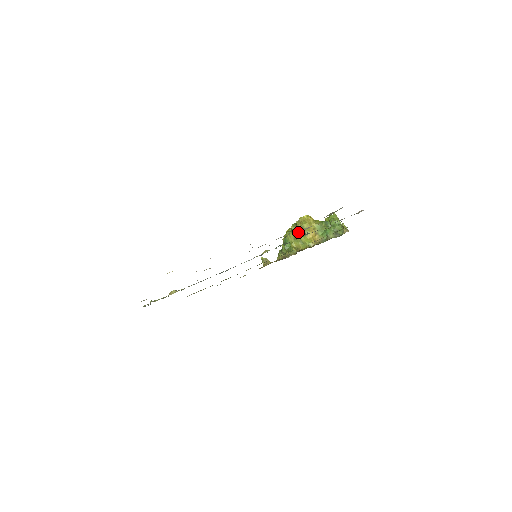
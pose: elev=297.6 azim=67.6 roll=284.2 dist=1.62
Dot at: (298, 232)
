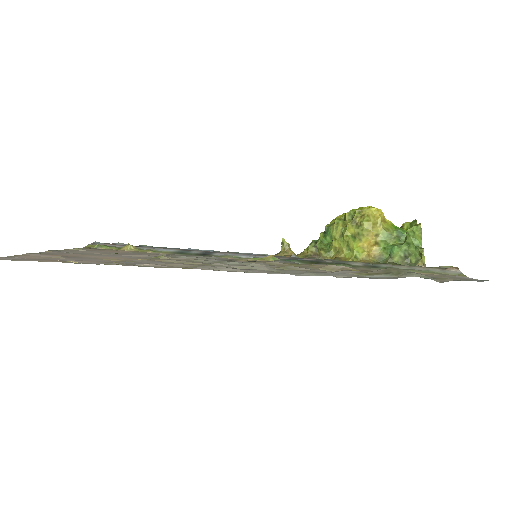
Dot at: (323, 267)
